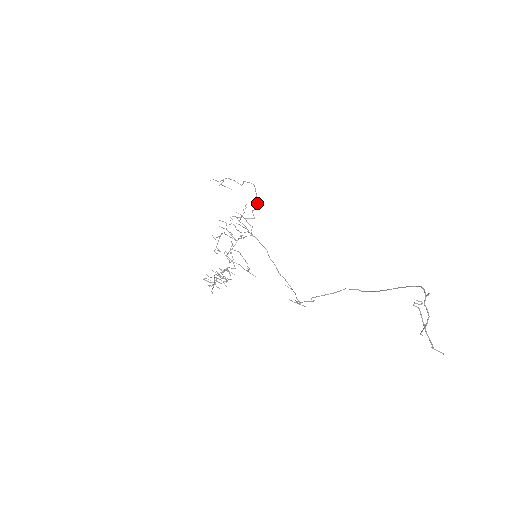
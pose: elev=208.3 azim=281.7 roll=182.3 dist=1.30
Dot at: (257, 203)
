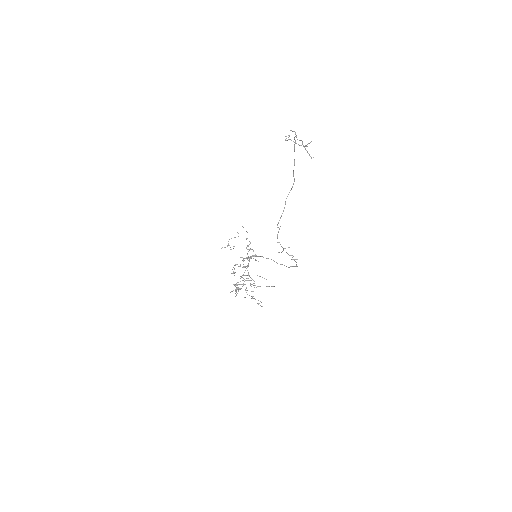
Dot at: occluded
